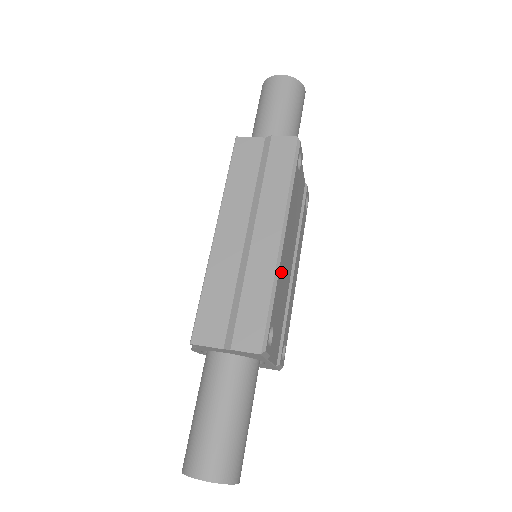
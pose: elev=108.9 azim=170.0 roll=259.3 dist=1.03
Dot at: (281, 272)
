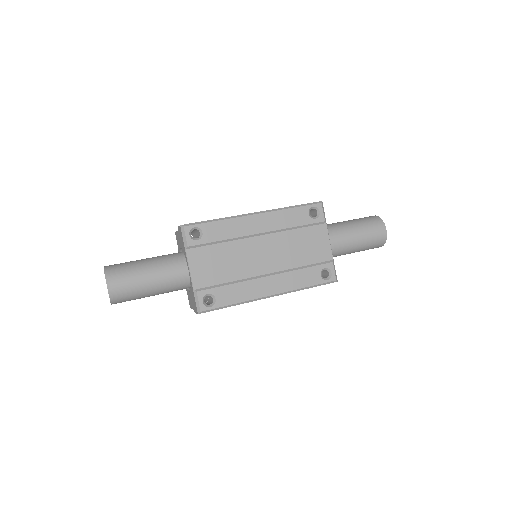
Dot at: (238, 227)
